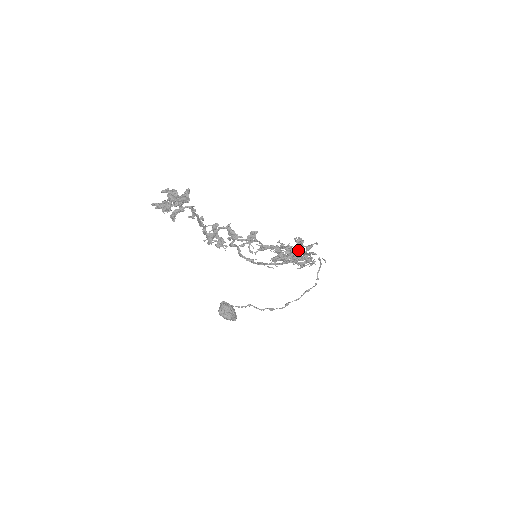
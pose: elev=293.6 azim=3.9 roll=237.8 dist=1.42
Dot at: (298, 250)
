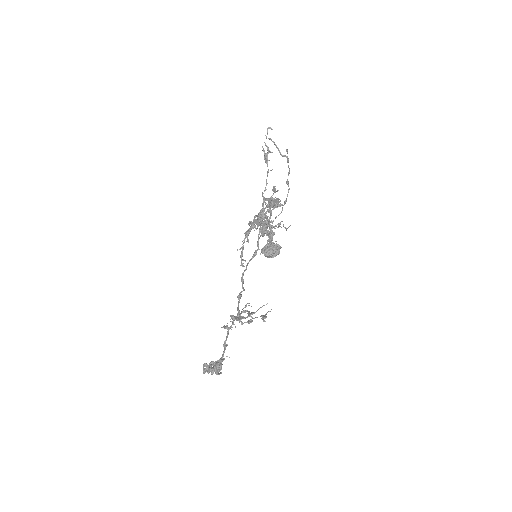
Dot at: occluded
